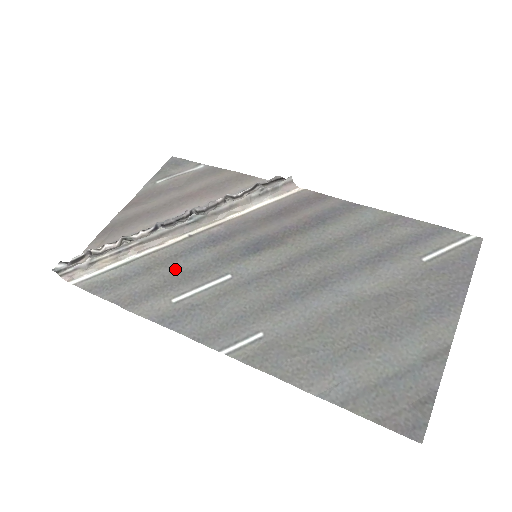
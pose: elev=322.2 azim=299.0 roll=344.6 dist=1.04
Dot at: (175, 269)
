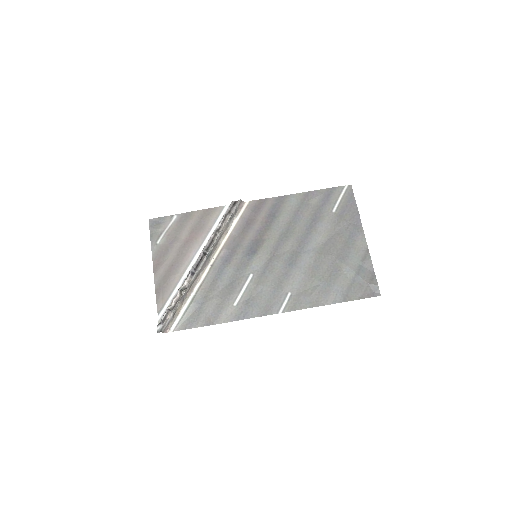
Dot at: (220, 288)
